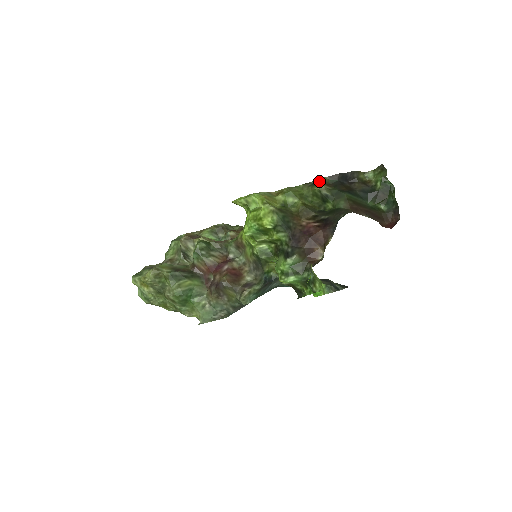
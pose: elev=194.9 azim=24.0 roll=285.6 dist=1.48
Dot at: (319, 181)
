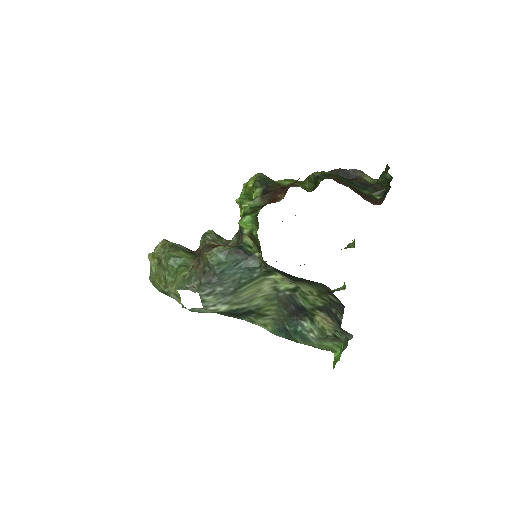
Dot at: occluded
